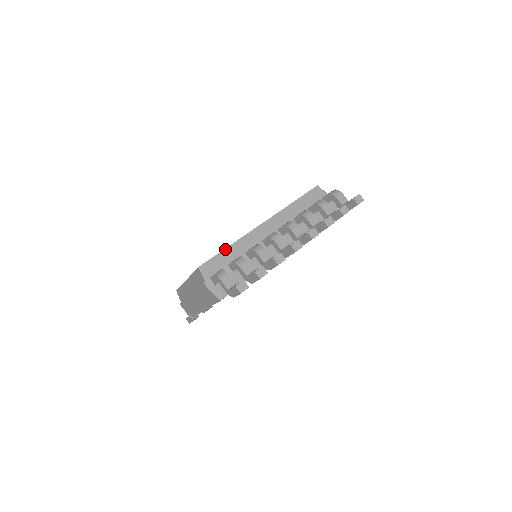
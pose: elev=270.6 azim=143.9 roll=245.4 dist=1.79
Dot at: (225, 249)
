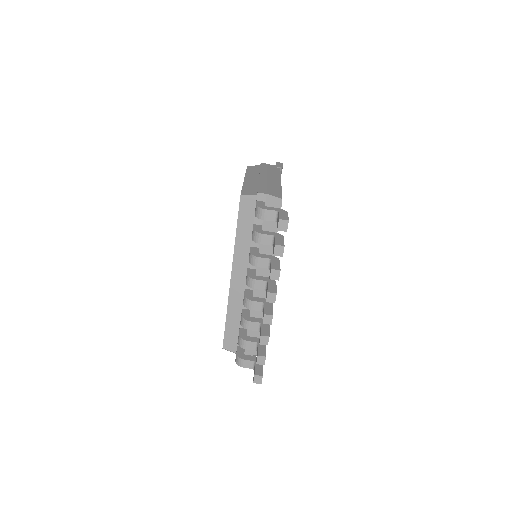
Dot at: (226, 323)
